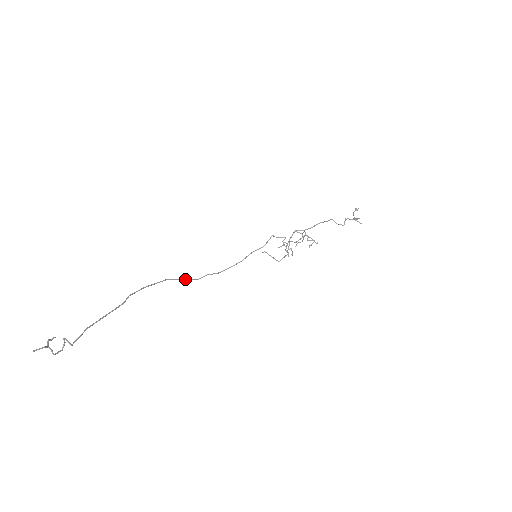
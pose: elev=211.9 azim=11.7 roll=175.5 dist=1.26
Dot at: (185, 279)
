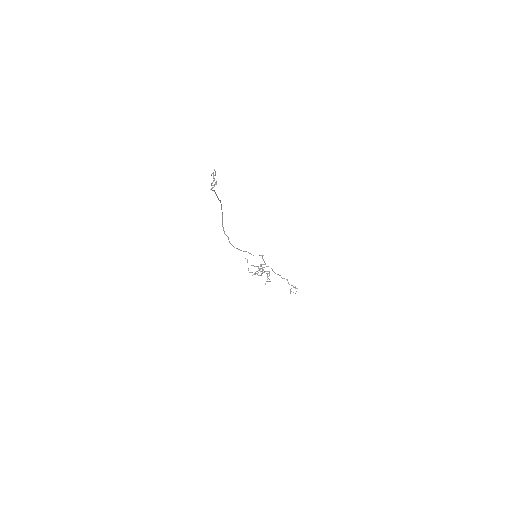
Dot at: occluded
